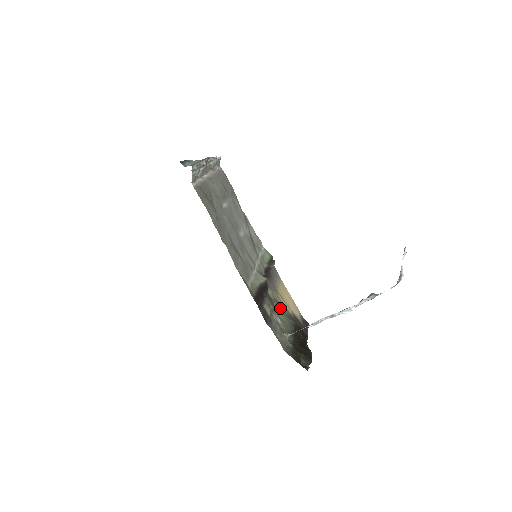
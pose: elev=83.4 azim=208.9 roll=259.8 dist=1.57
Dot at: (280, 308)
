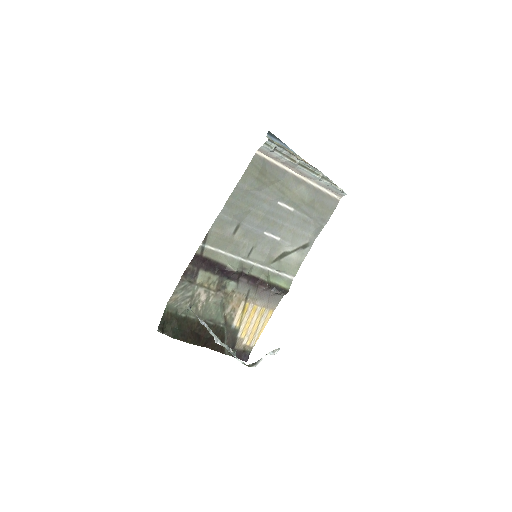
Dot at: (220, 299)
